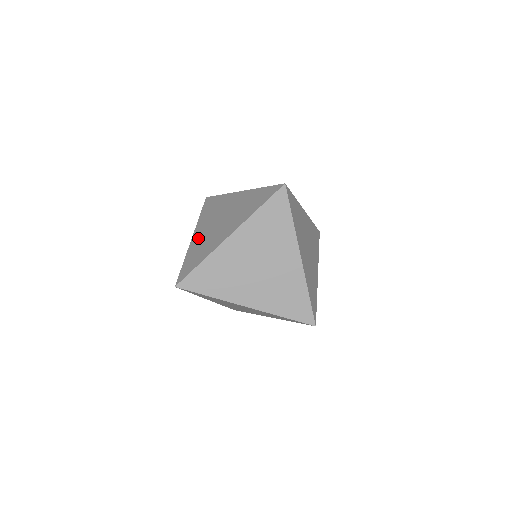
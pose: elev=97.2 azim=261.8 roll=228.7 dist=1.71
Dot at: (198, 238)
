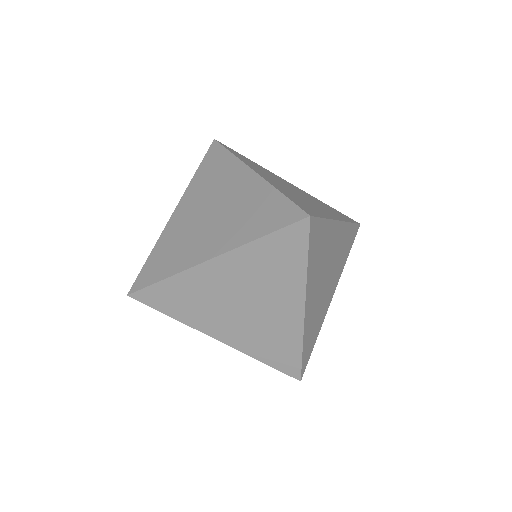
Dot at: (178, 222)
